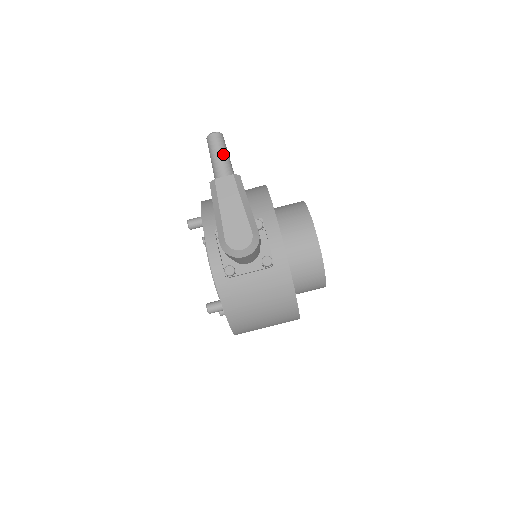
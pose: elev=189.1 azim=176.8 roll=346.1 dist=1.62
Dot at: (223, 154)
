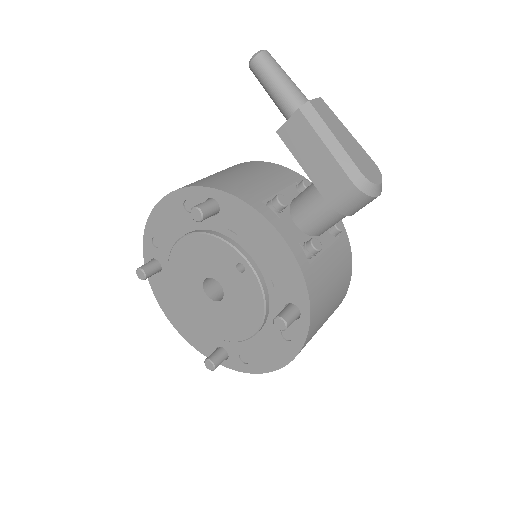
Dot at: occluded
